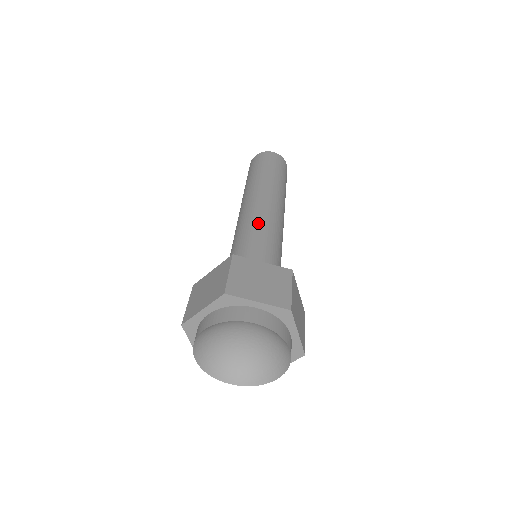
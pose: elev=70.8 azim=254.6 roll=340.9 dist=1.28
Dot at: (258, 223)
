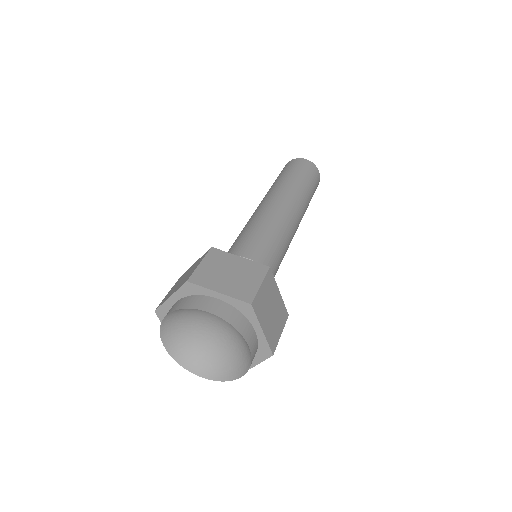
Dot at: (261, 223)
